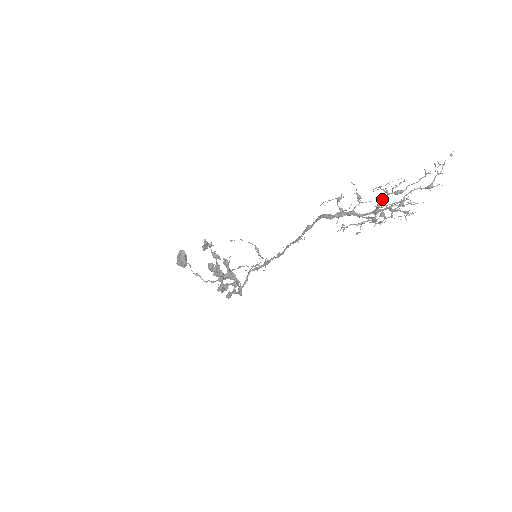
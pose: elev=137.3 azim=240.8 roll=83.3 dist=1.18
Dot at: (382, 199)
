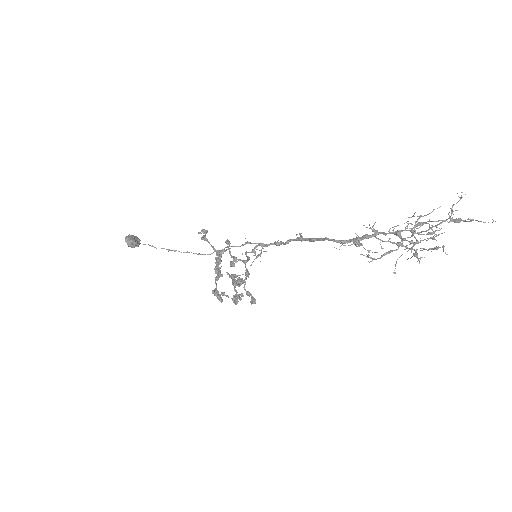
Dot at: occluded
